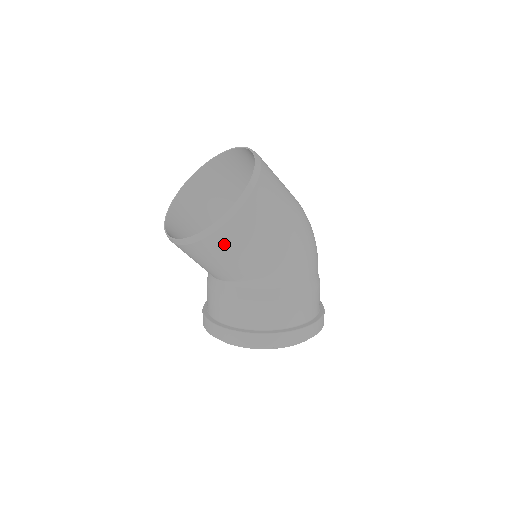
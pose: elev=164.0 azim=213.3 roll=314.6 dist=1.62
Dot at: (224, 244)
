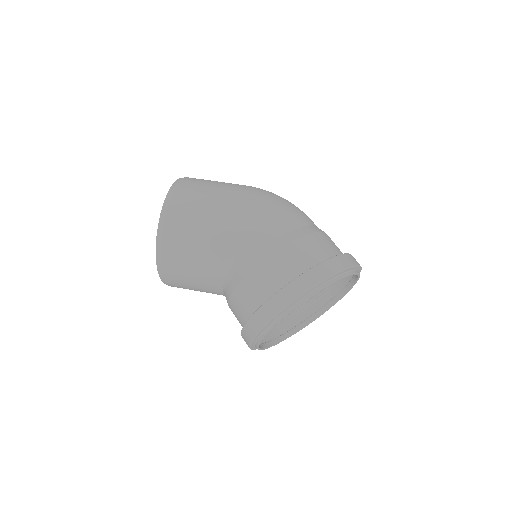
Dot at: (177, 249)
